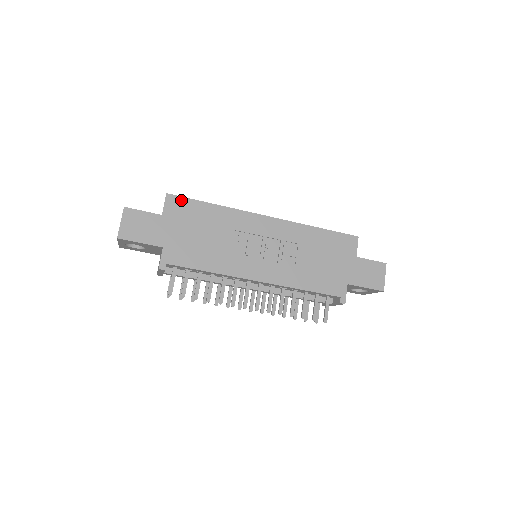
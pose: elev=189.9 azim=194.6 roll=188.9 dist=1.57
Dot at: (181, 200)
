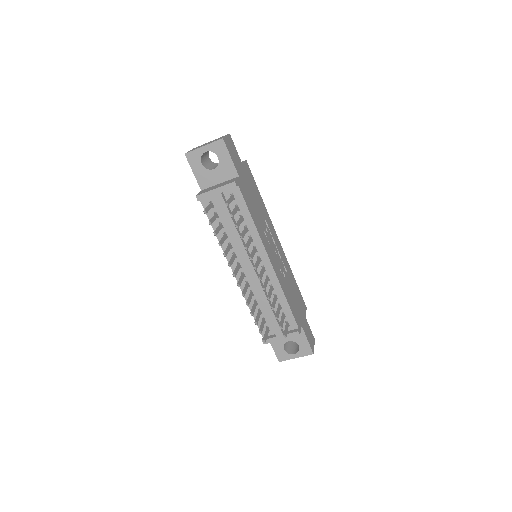
Dot at: (251, 173)
